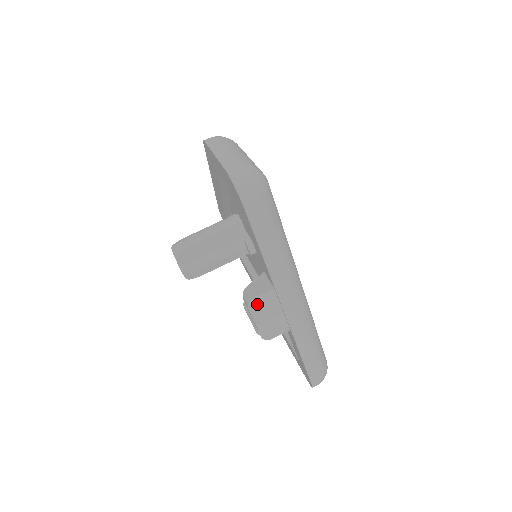
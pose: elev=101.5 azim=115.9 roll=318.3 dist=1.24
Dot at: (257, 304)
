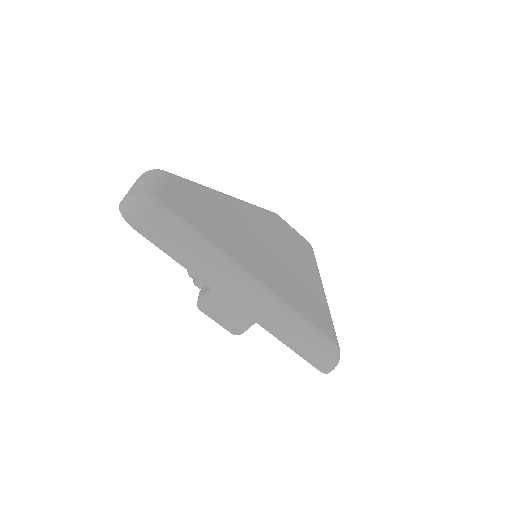
Dot at: (206, 305)
